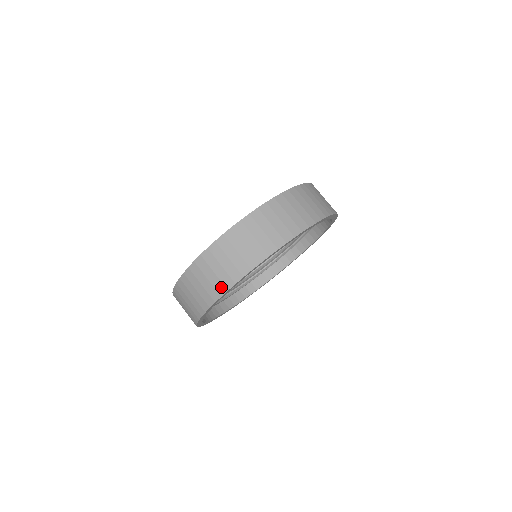
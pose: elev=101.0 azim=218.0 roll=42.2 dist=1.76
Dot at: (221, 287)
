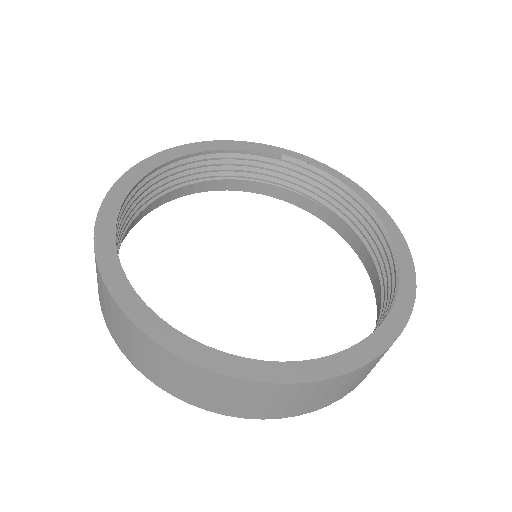
Dot at: occluded
